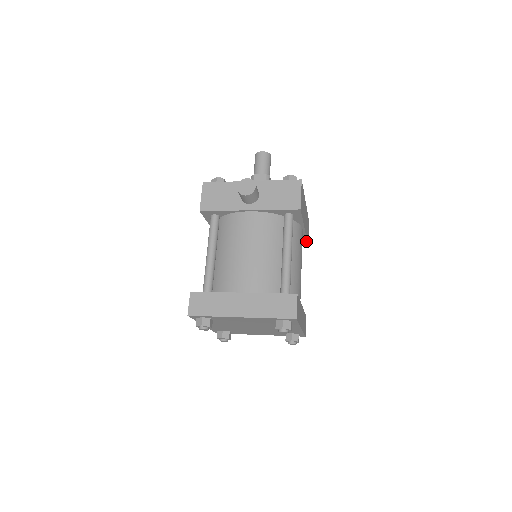
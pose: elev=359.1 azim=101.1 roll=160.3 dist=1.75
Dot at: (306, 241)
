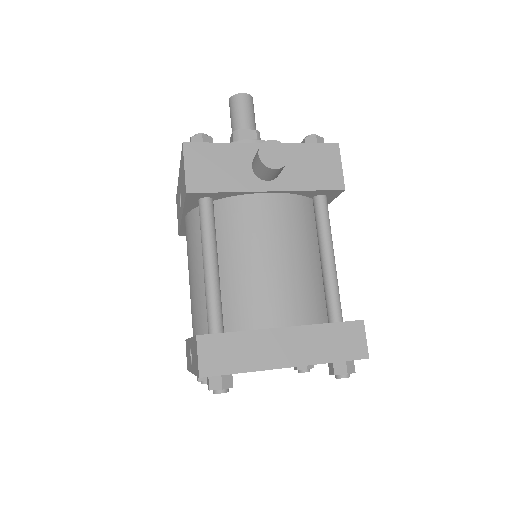
Dot at: occluded
